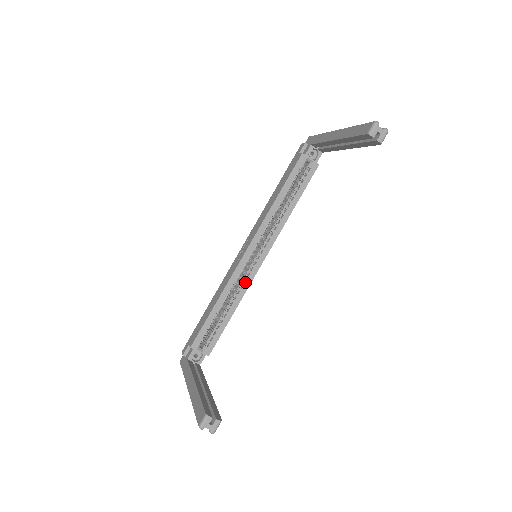
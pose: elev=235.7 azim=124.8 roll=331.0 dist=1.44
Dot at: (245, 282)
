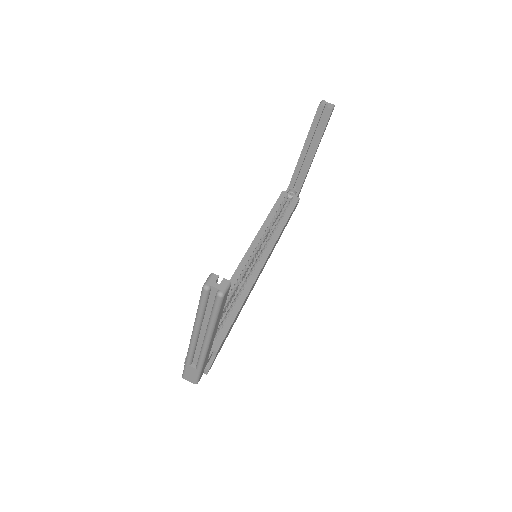
Dot at: (249, 280)
